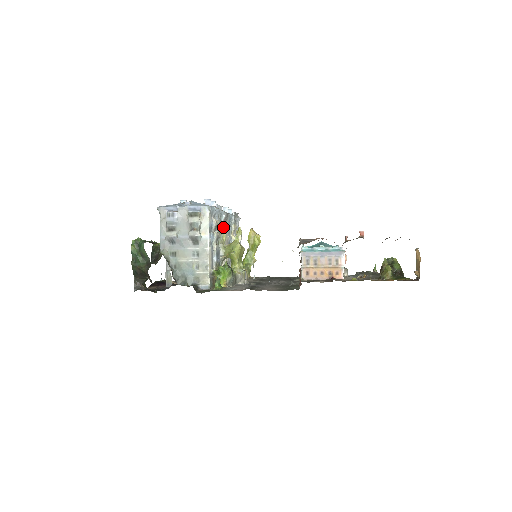
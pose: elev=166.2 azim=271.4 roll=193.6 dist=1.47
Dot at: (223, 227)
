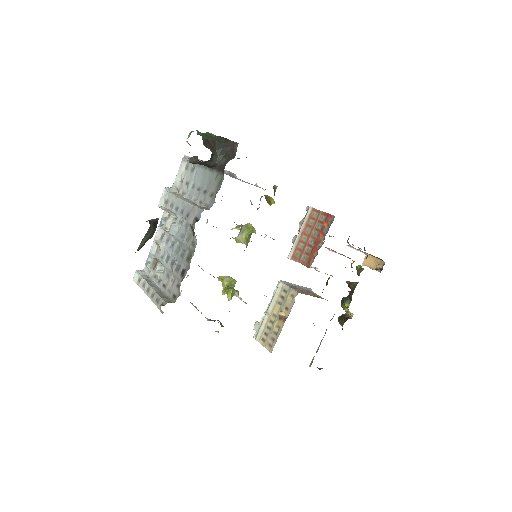
Dot at: occluded
